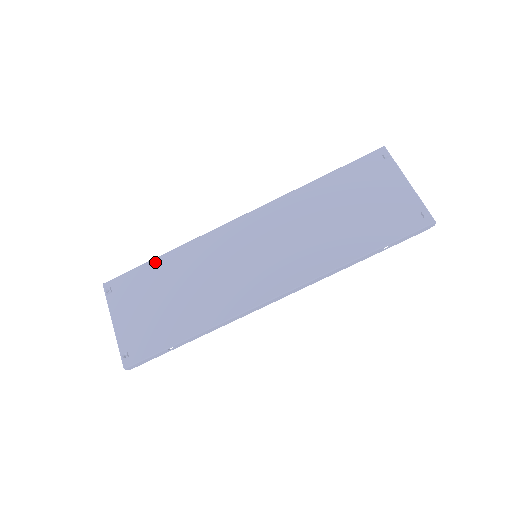
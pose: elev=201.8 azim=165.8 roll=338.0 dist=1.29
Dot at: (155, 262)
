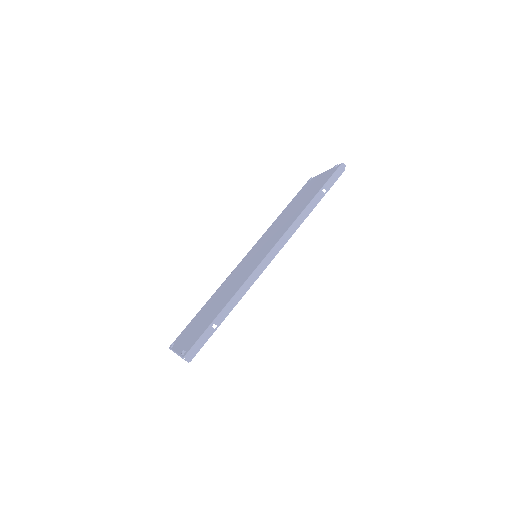
Dot at: (199, 311)
